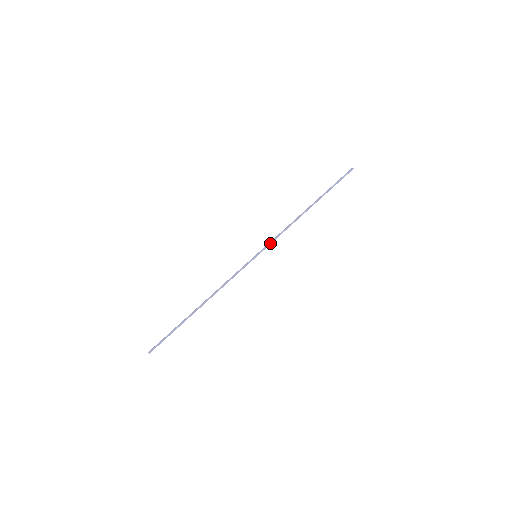
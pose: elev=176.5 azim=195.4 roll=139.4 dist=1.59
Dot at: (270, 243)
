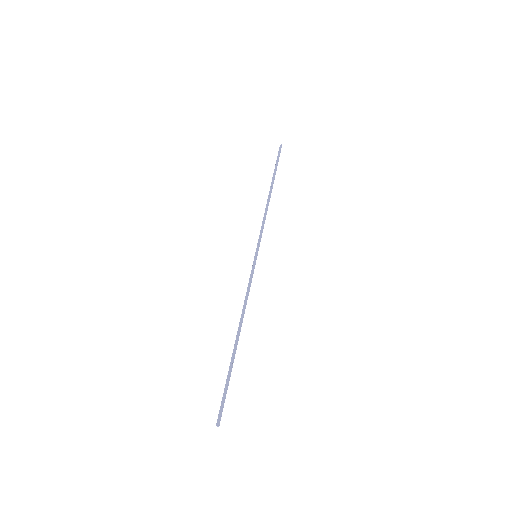
Dot at: (261, 237)
